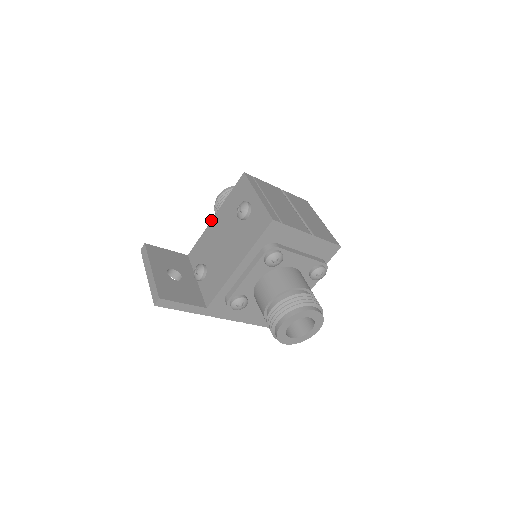
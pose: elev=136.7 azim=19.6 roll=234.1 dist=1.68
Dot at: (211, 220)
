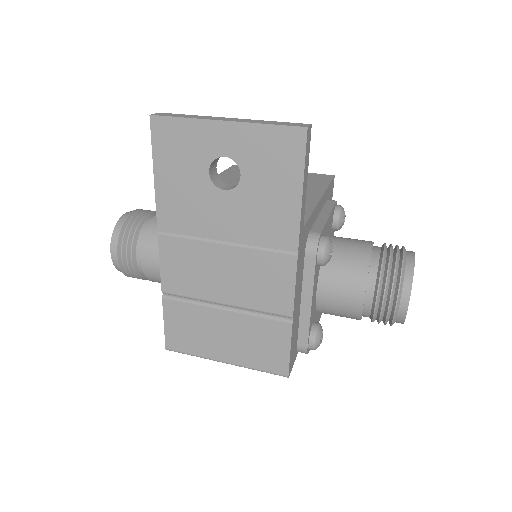
Dot at: occluded
